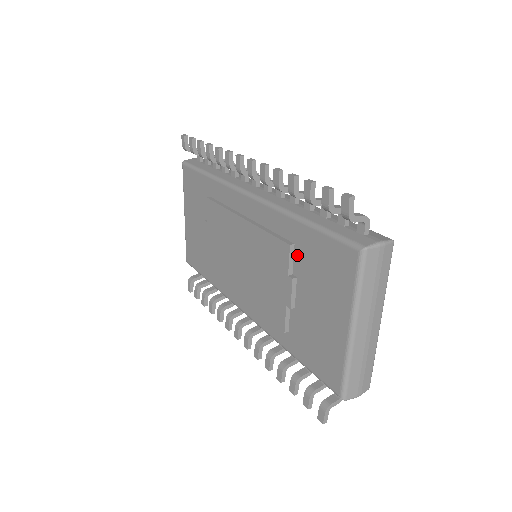
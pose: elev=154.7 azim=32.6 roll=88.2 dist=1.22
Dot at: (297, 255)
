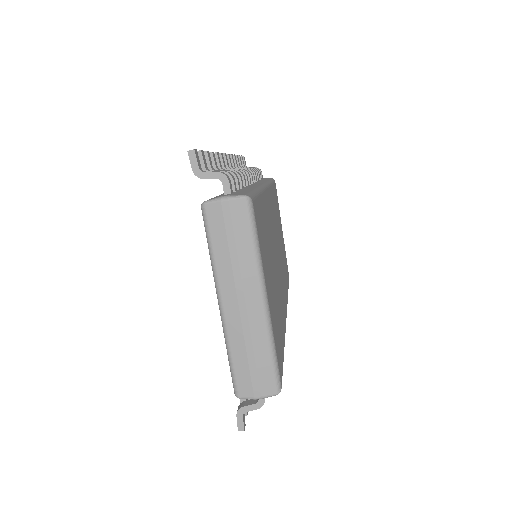
Dot at: occluded
